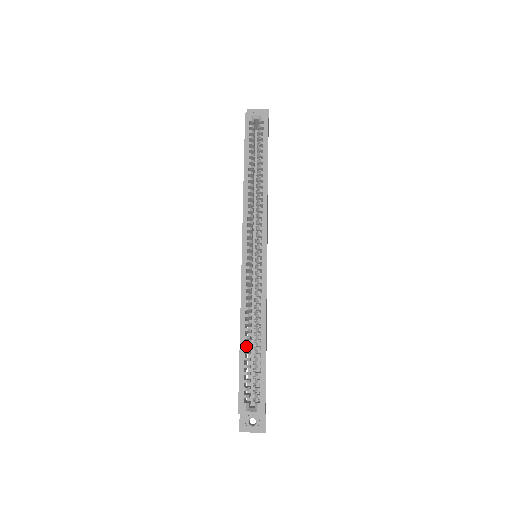
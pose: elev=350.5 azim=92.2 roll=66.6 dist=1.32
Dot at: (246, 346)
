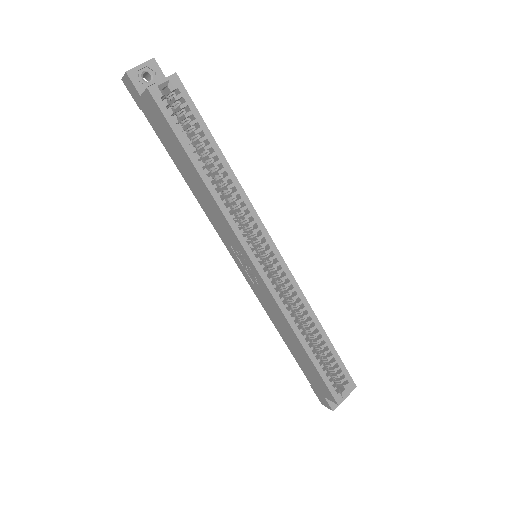
Dot at: occluded
